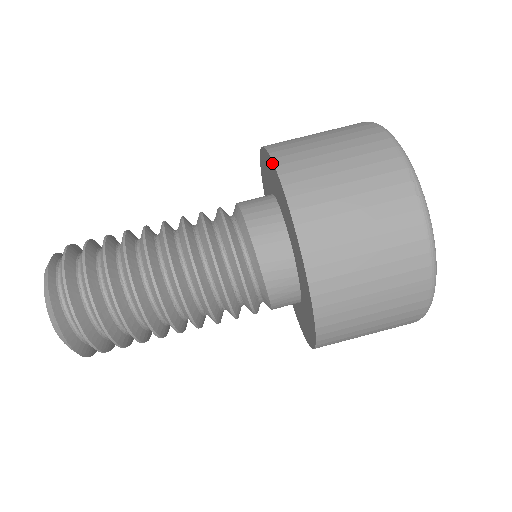
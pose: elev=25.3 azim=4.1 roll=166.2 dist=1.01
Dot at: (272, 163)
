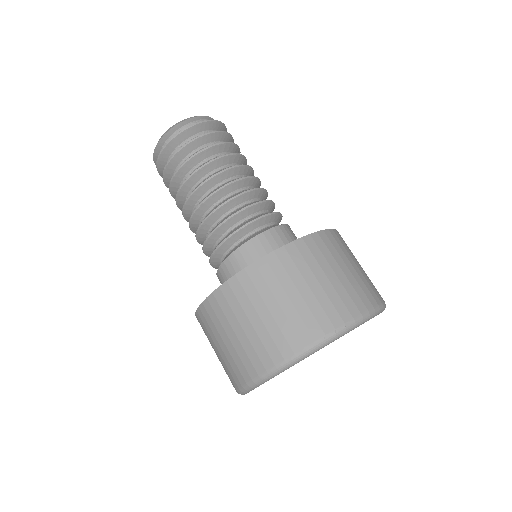
Dot at: (213, 293)
